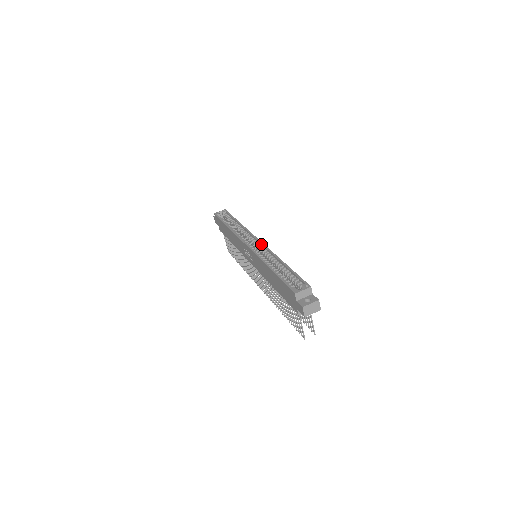
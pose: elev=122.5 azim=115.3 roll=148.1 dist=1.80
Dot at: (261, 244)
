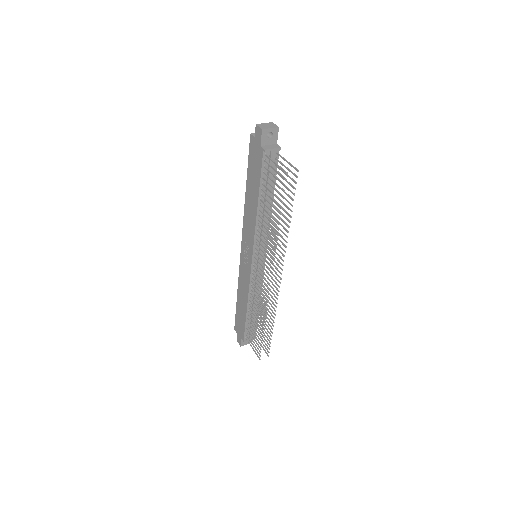
Dot at: occluded
